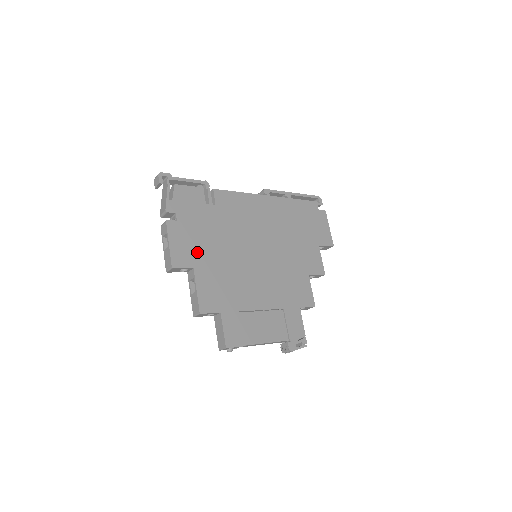
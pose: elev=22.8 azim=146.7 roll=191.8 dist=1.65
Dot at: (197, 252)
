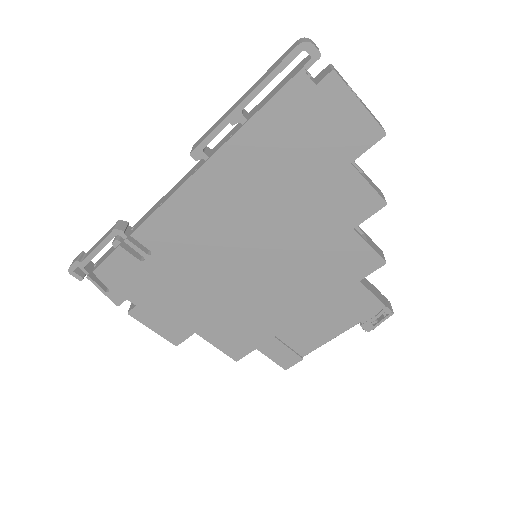
Dot at: (184, 317)
